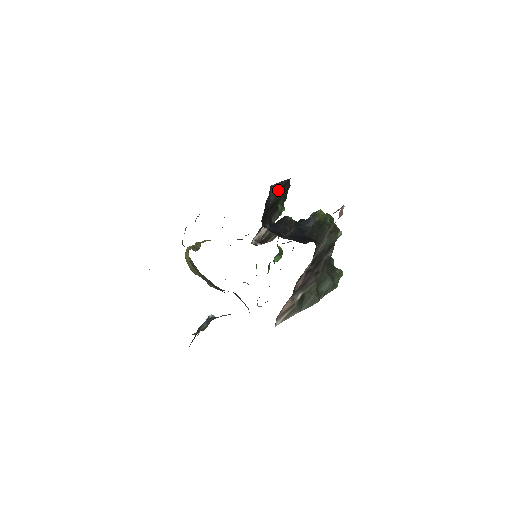
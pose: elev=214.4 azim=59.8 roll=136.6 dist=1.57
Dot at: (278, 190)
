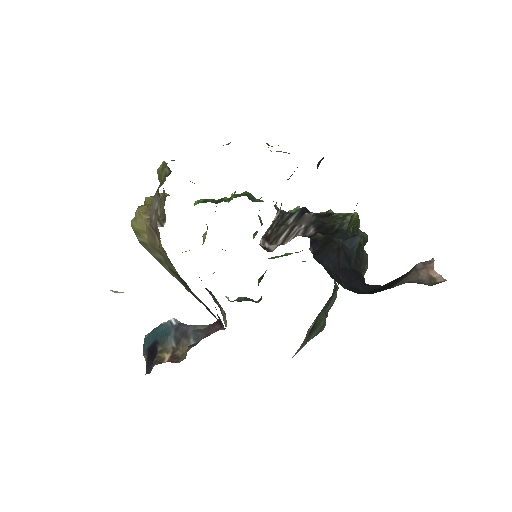
Dot at: occluded
